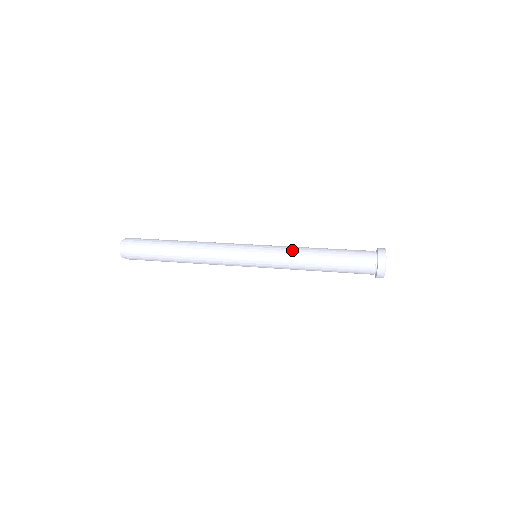
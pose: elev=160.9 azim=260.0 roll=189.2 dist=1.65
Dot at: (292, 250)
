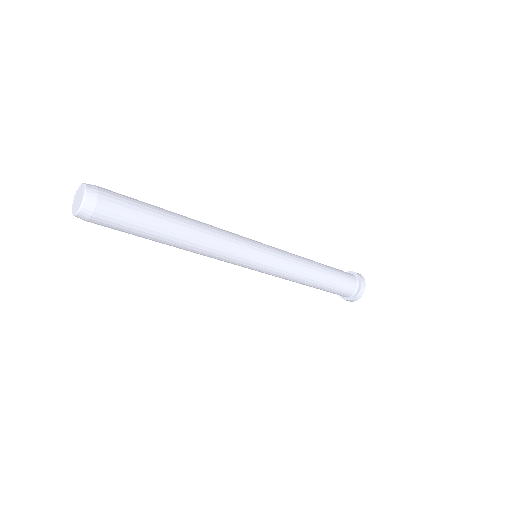
Dot at: occluded
